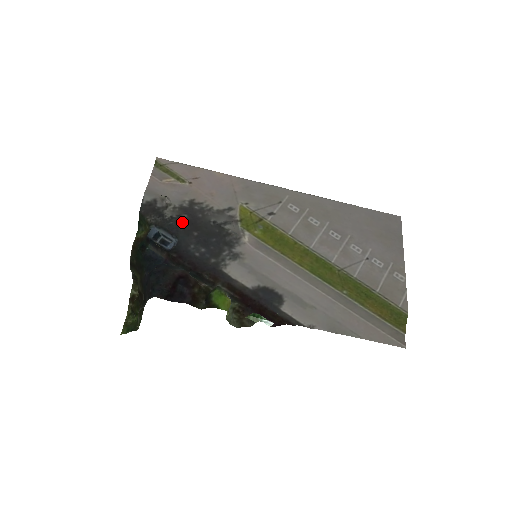
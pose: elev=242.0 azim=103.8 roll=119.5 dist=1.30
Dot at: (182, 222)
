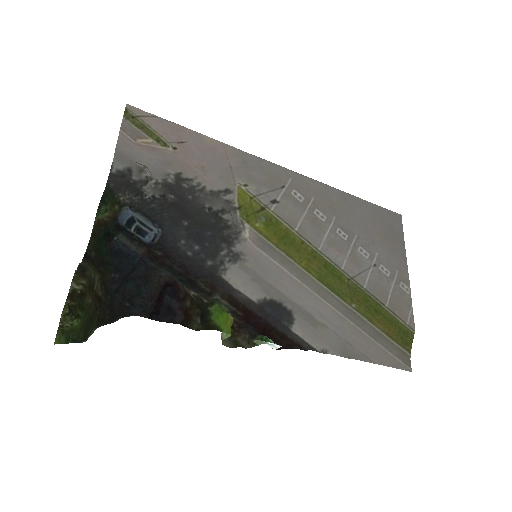
Dot at: (168, 205)
